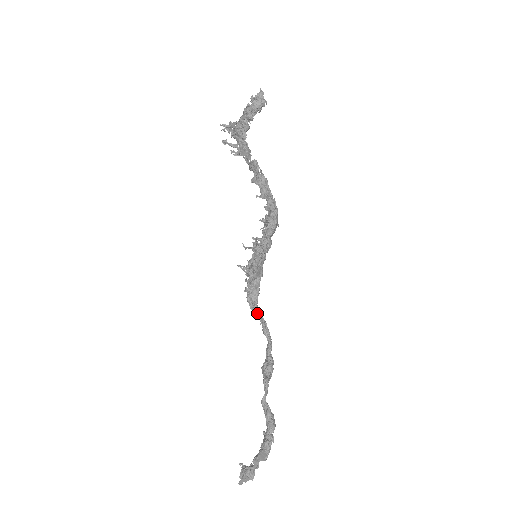
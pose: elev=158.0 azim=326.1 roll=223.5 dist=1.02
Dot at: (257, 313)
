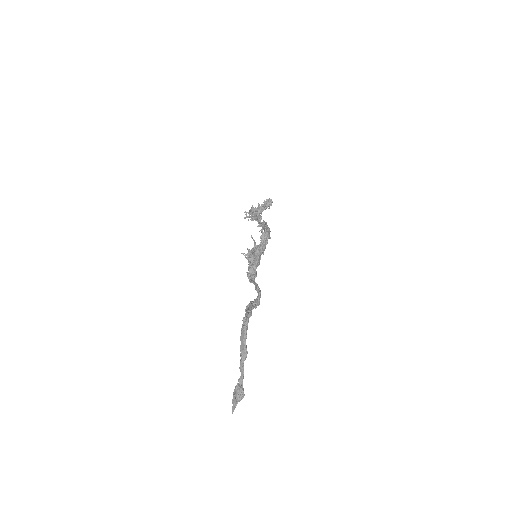
Dot at: (253, 281)
